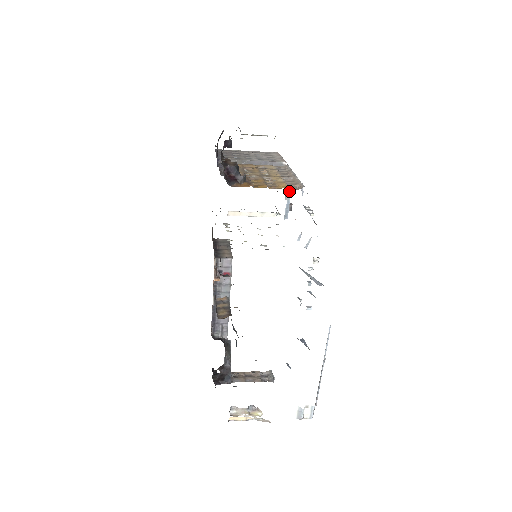
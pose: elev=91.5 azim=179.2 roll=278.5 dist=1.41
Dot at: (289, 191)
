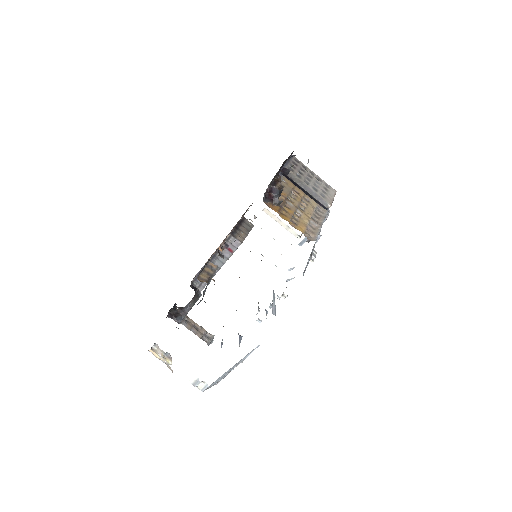
Dot at: occluded
